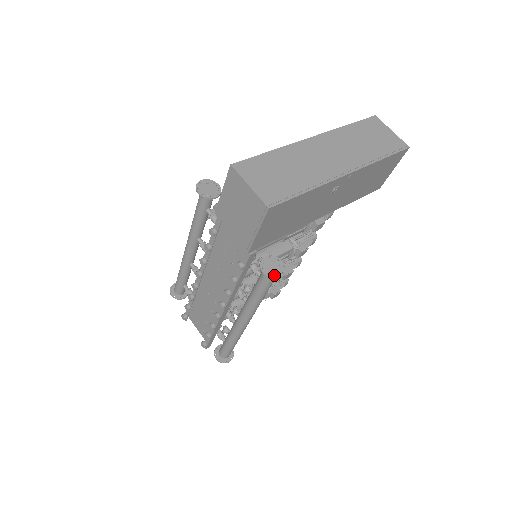
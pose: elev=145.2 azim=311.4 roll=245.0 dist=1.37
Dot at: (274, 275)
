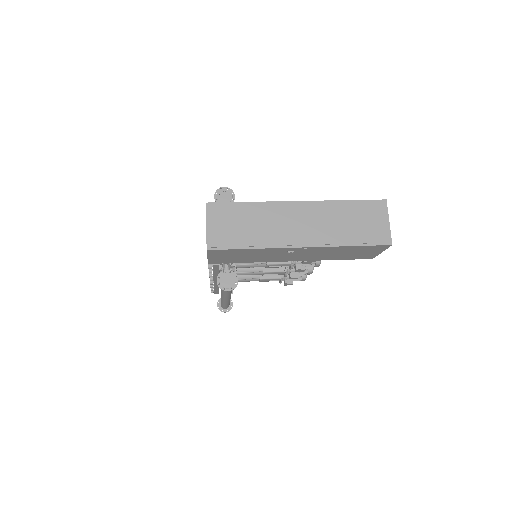
Dot at: (223, 287)
